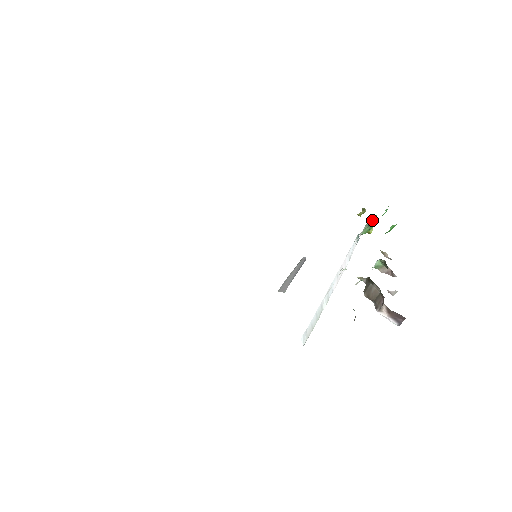
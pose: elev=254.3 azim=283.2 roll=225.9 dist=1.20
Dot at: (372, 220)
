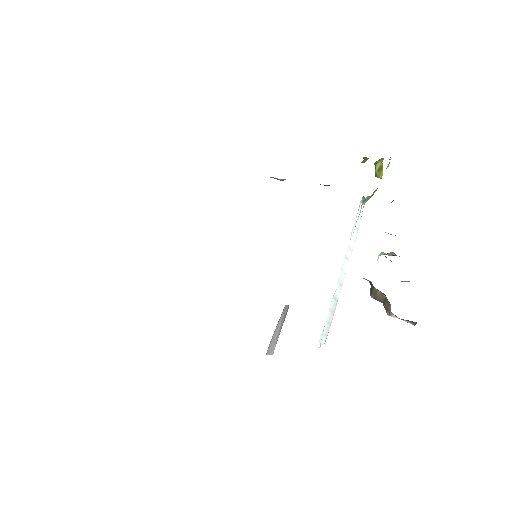
Dot at: (379, 164)
